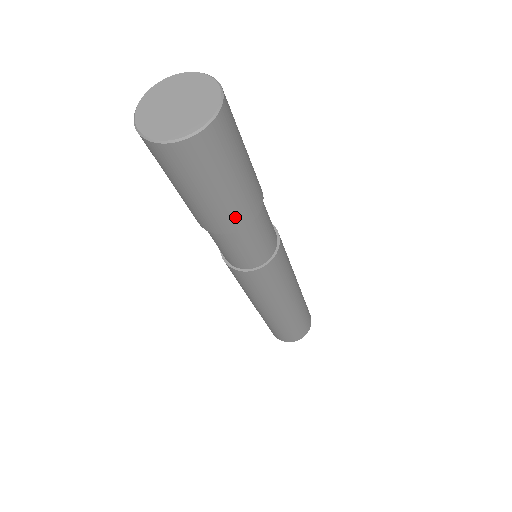
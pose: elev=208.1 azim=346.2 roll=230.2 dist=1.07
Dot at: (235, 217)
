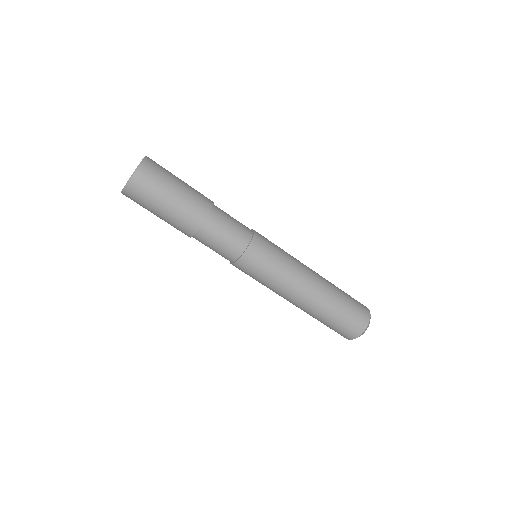
Dot at: (188, 221)
